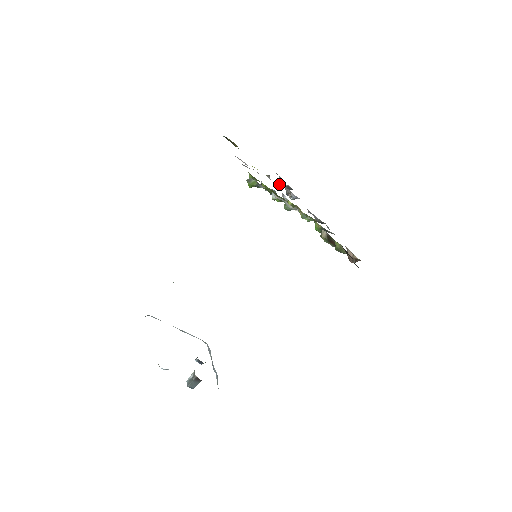
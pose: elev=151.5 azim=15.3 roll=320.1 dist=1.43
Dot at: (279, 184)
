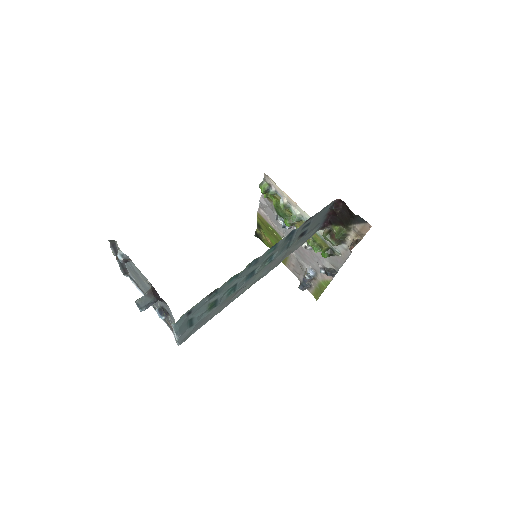
Dot at: (299, 286)
